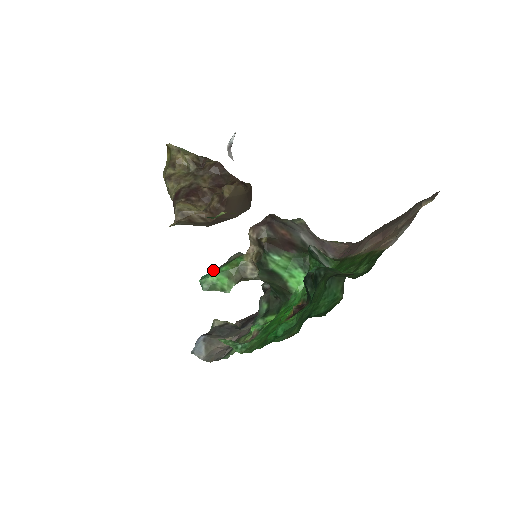
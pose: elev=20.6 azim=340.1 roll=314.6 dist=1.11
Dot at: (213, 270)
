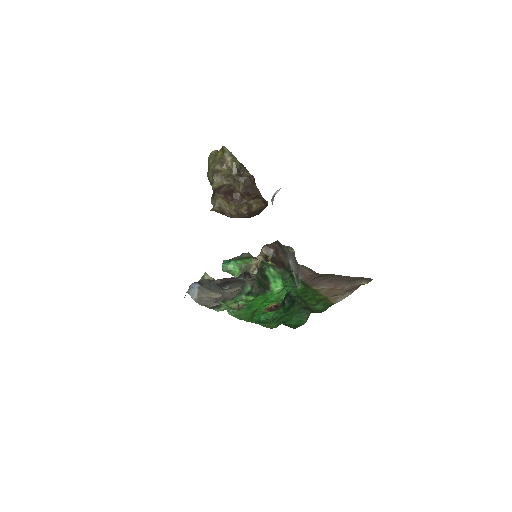
Dot at: (233, 261)
